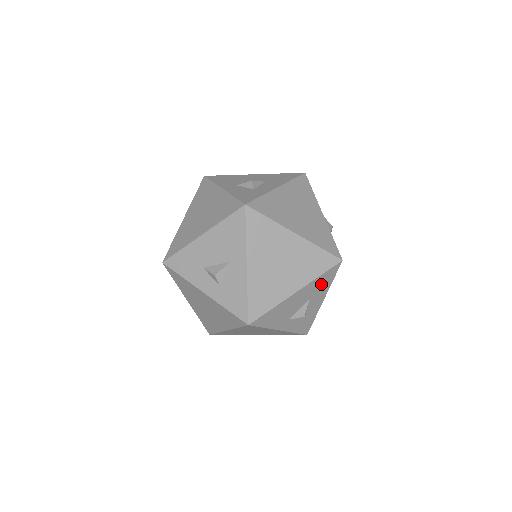
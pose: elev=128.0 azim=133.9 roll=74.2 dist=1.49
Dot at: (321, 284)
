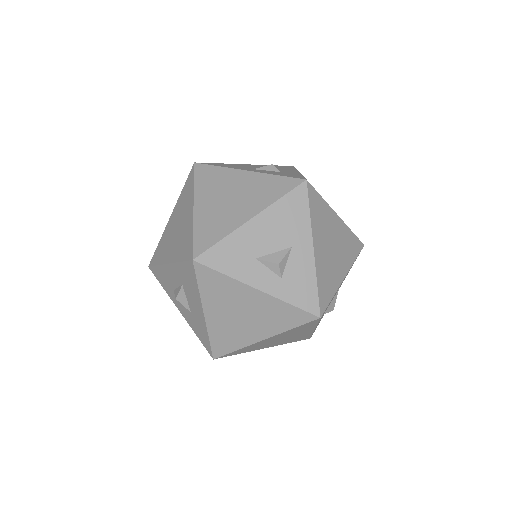
Dot at: (348, 272)
